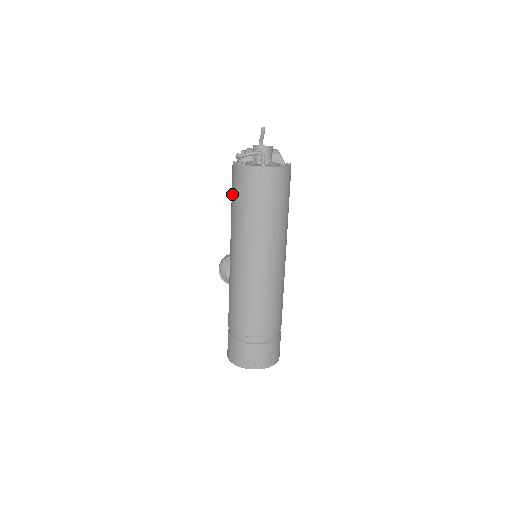
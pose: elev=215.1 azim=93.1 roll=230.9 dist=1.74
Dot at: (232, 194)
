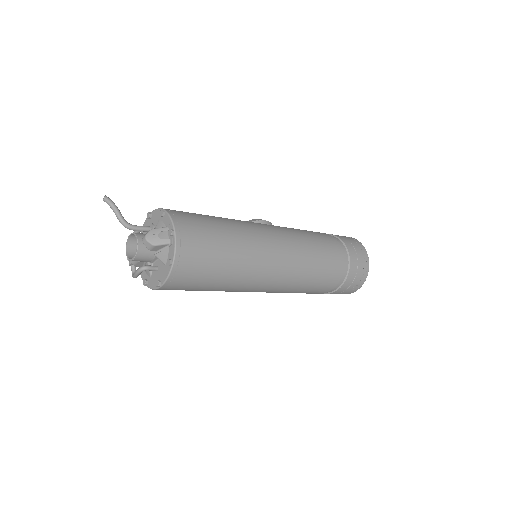
Dot at: occluded
